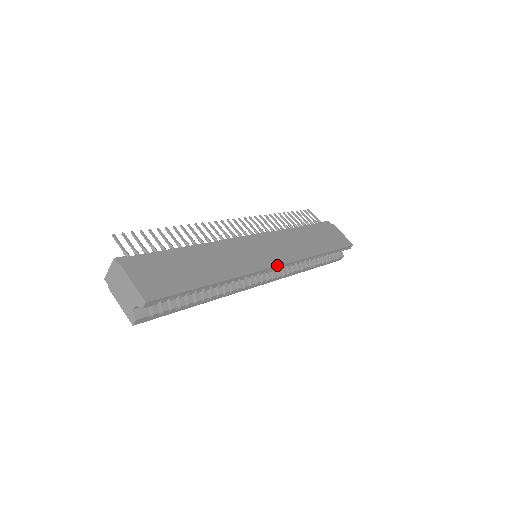
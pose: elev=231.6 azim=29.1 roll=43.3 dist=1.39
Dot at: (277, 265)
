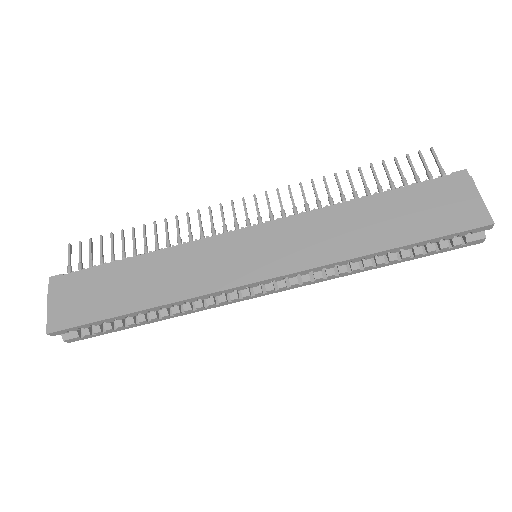
Dot at: (257, 280)
